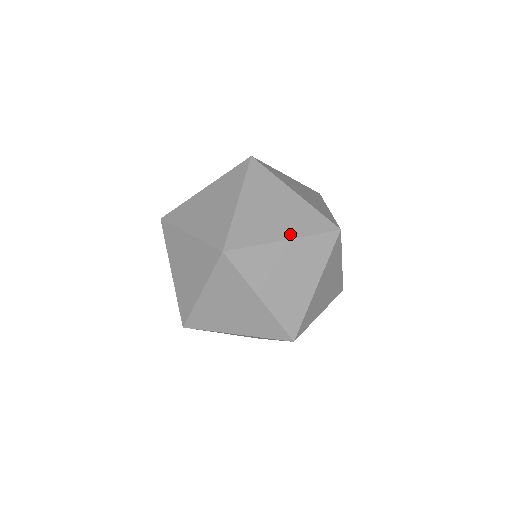
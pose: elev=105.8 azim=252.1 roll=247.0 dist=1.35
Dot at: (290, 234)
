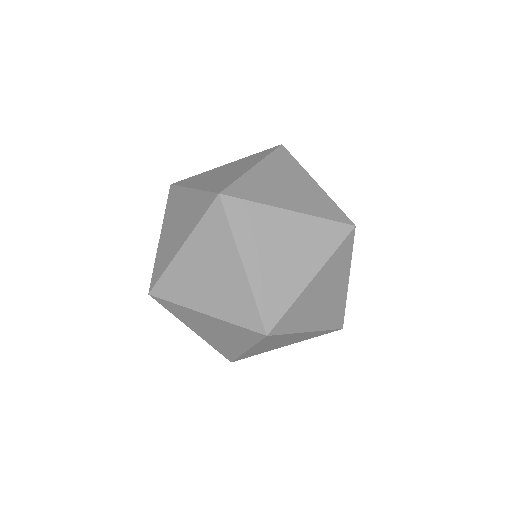
Dot at: (212, 311)
